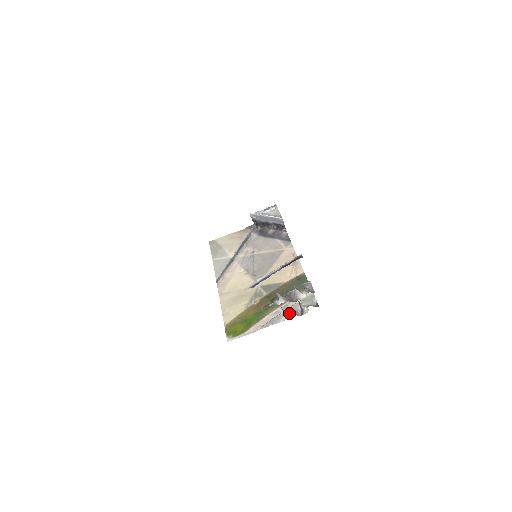
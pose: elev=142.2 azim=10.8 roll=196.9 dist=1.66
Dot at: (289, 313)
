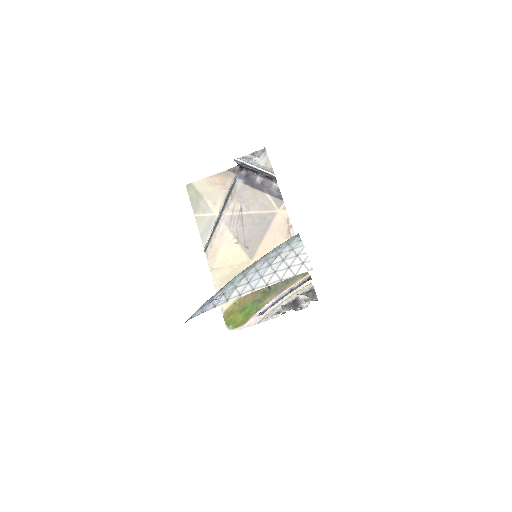
Dot at: occluded
